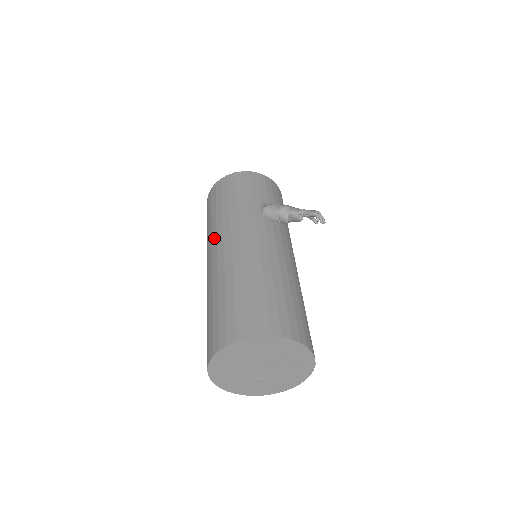
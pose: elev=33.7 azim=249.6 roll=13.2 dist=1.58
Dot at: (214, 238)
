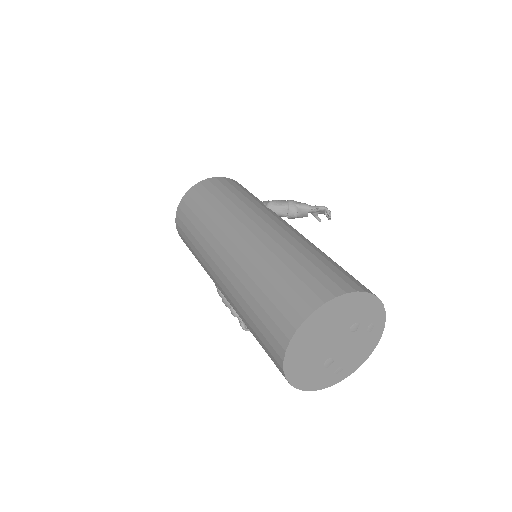
Dot at: (225, 226)
